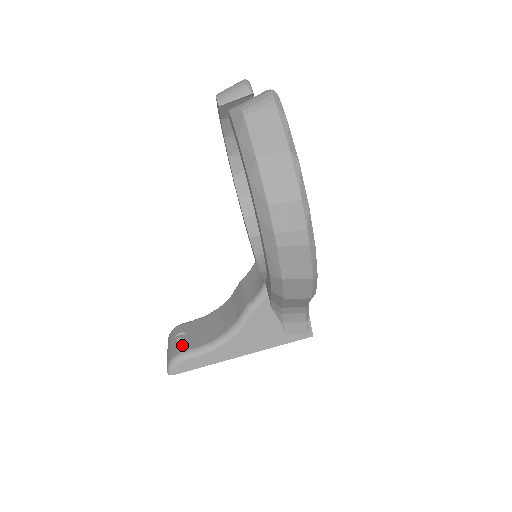
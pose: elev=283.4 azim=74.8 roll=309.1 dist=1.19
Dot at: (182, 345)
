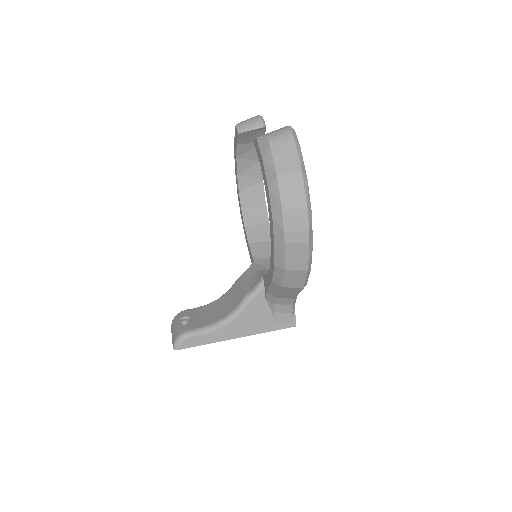
Dot at: (187, 325)
